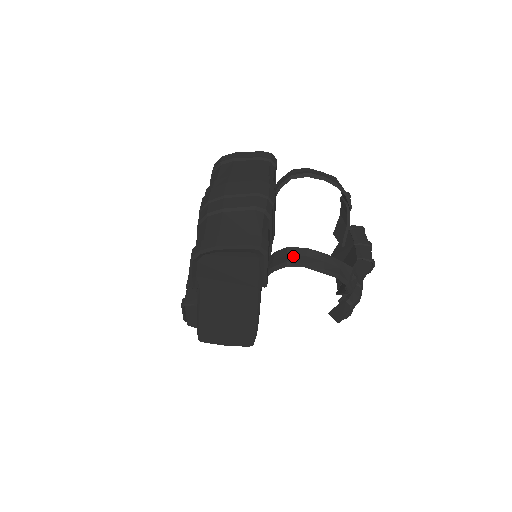
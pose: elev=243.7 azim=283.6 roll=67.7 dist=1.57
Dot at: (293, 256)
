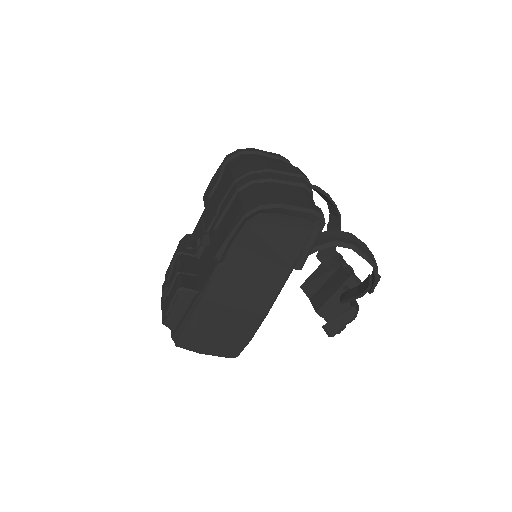
Dot at: (340, 237)
